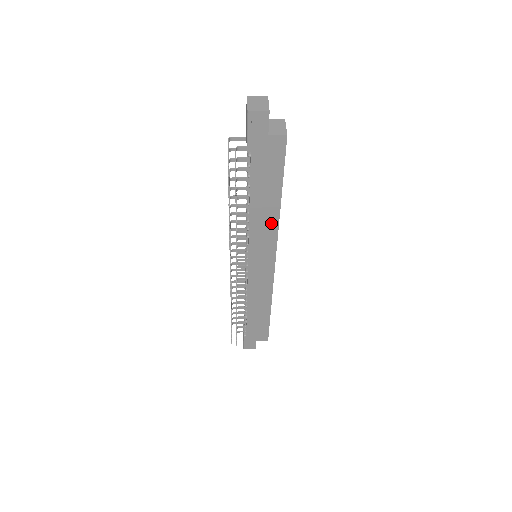
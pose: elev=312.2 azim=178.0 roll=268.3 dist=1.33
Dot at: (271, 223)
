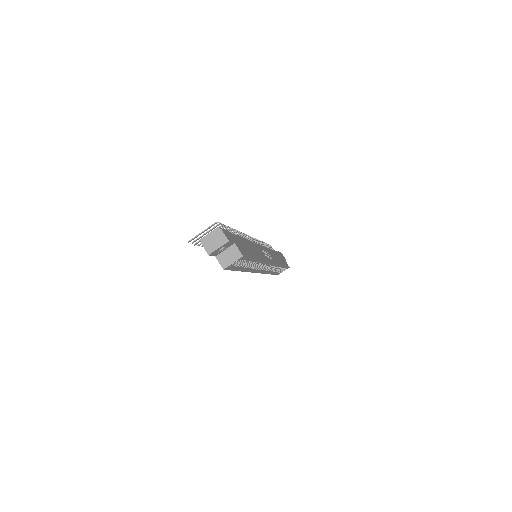
Dot at: occluded
